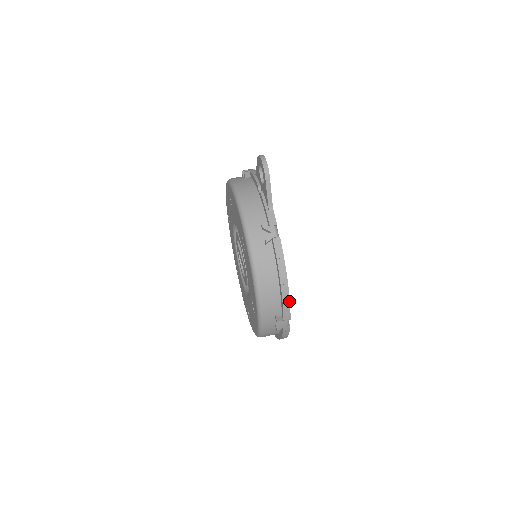
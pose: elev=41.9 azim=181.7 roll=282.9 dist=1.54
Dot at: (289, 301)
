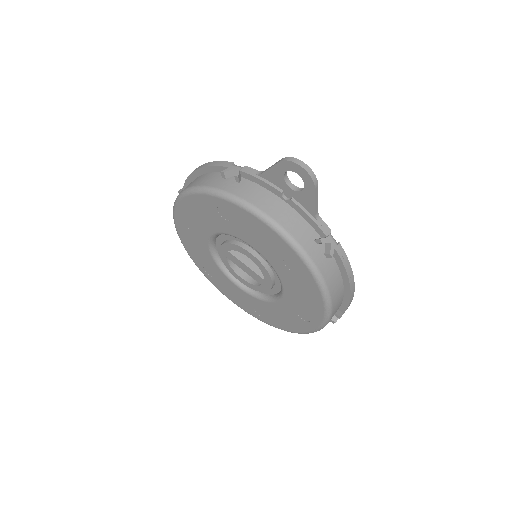
Dot at: (353, 296)
